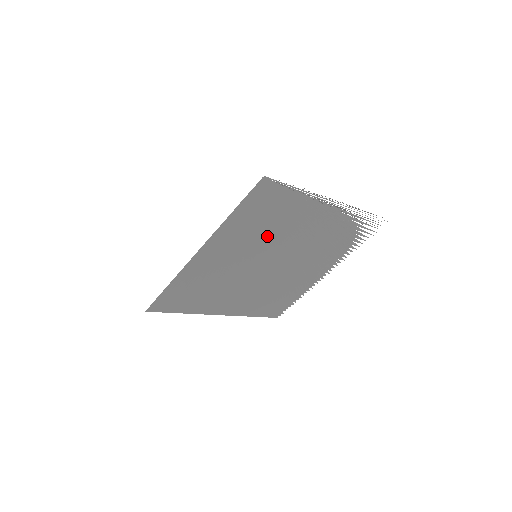
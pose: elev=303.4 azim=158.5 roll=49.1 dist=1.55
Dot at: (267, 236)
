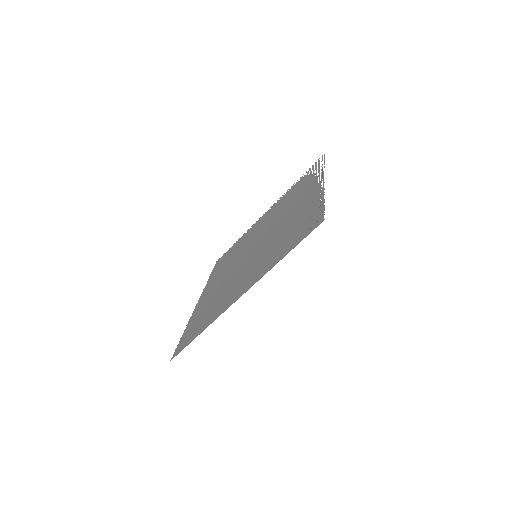
Dot at: (275, 241)
